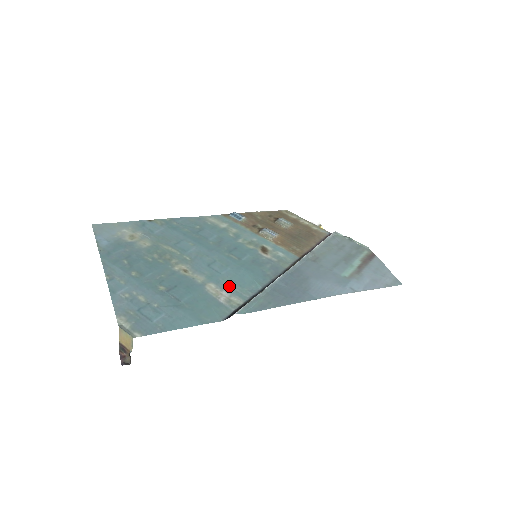
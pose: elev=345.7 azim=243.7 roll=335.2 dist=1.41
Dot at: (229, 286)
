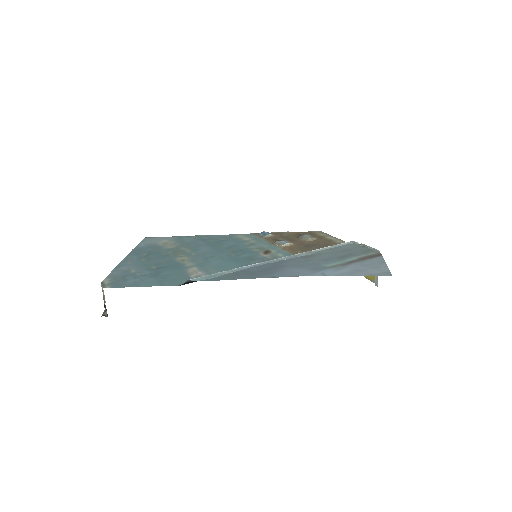
Dot at: (208, 269)
